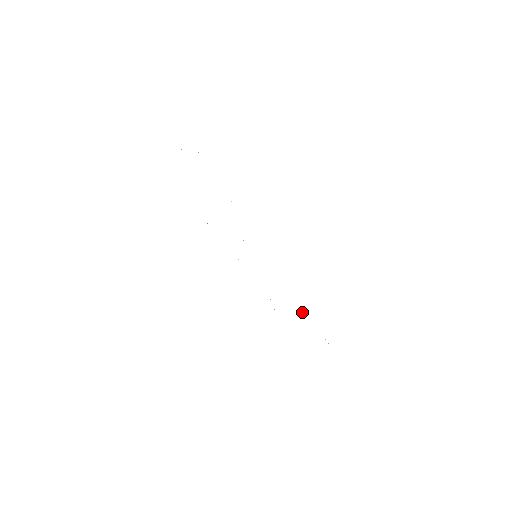
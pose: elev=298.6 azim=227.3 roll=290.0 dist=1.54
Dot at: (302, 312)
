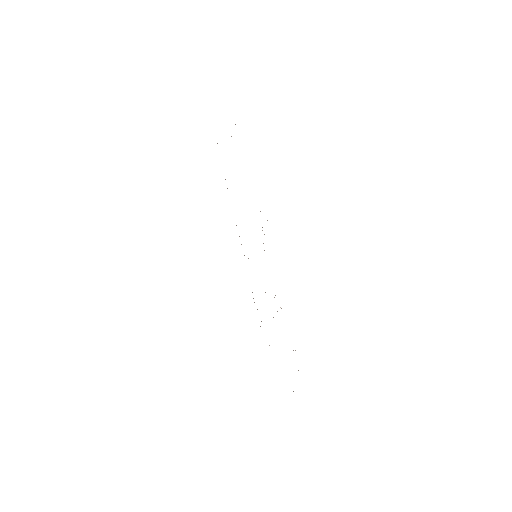
Dot at: occluded
